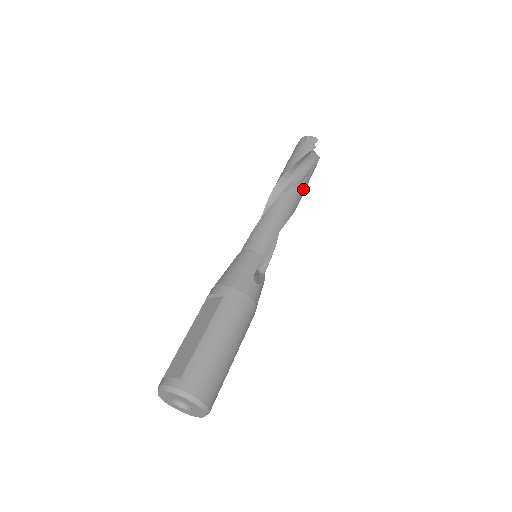
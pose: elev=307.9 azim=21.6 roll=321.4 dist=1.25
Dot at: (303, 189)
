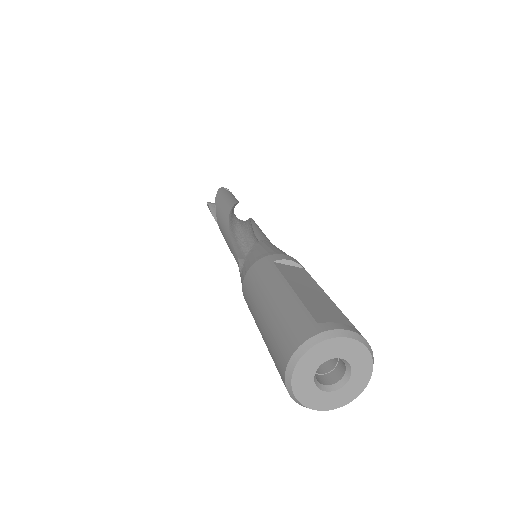
Dot at: occluded
